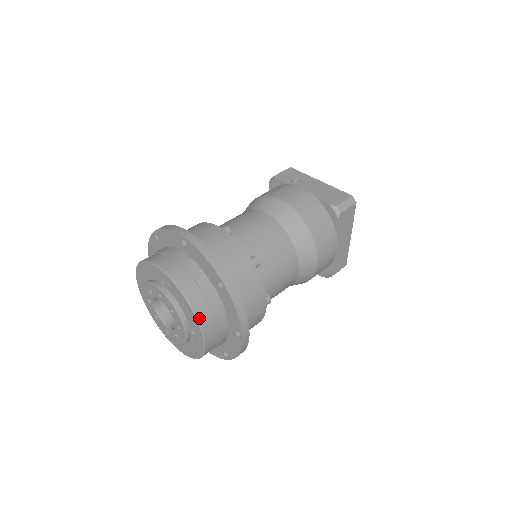
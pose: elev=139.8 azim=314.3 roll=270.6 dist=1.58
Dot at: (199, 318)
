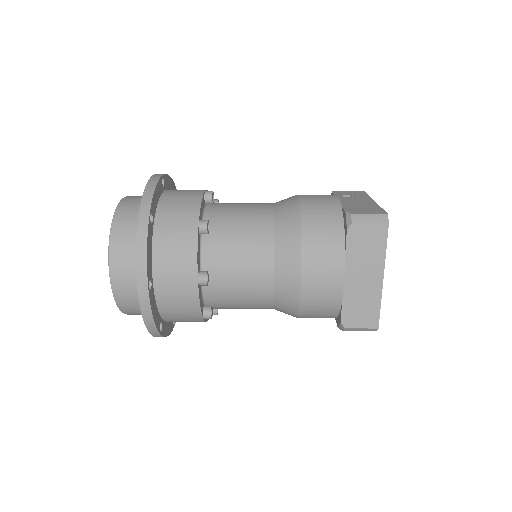
Dot at: (112, 245)
